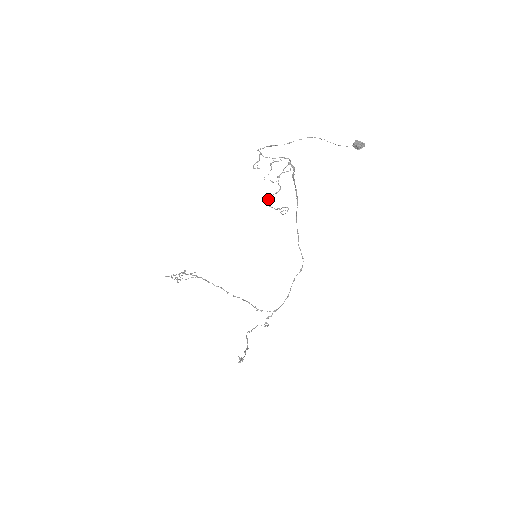
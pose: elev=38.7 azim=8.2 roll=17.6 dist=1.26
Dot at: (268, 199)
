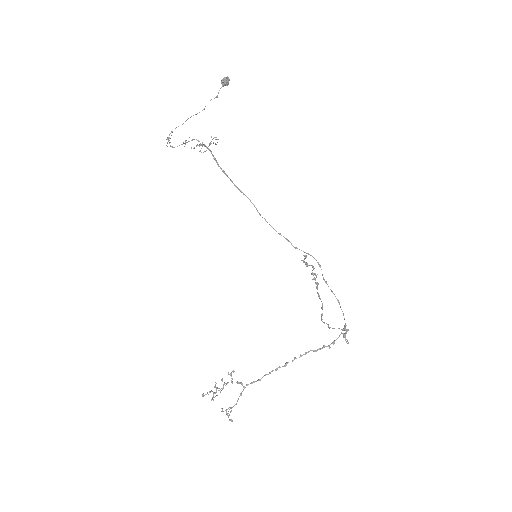
Dot at: occluded
